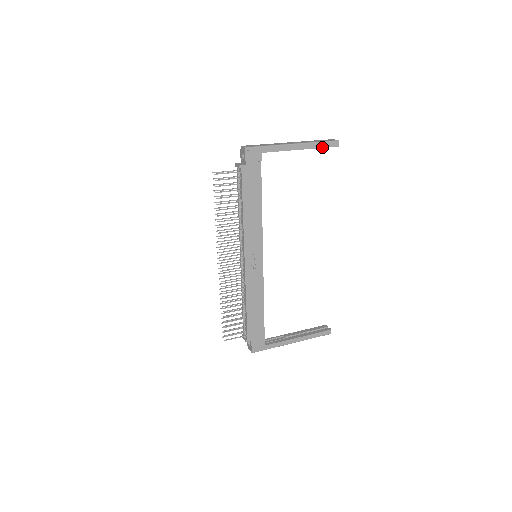
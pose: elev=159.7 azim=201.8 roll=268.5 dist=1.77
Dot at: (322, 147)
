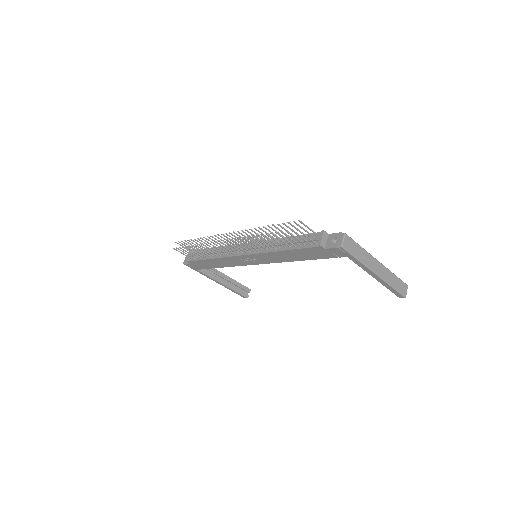
Dot at: (390, 289)
